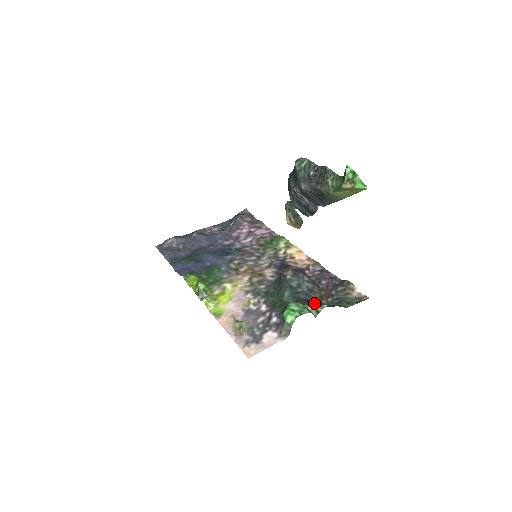
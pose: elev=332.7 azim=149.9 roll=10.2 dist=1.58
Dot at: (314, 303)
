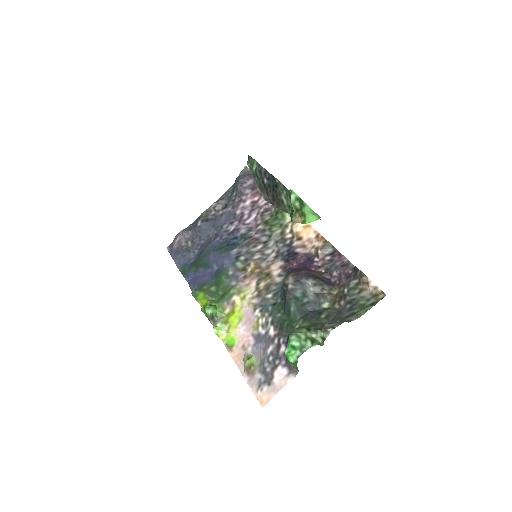
Dot at: (323, 316)
